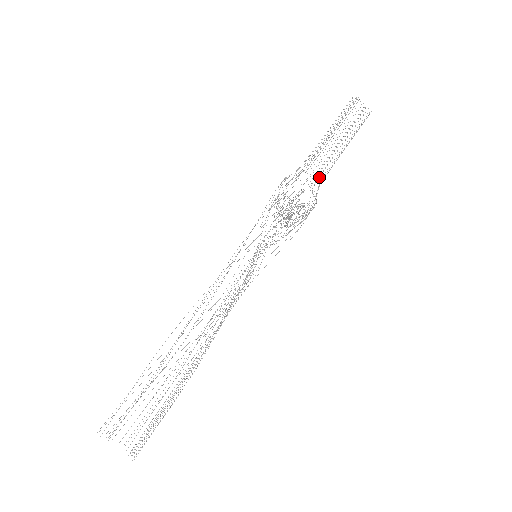
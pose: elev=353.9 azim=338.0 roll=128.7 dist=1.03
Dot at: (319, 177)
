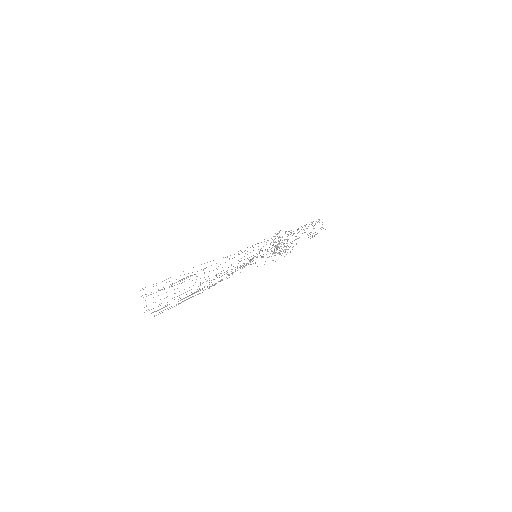
Dot at: occluded
